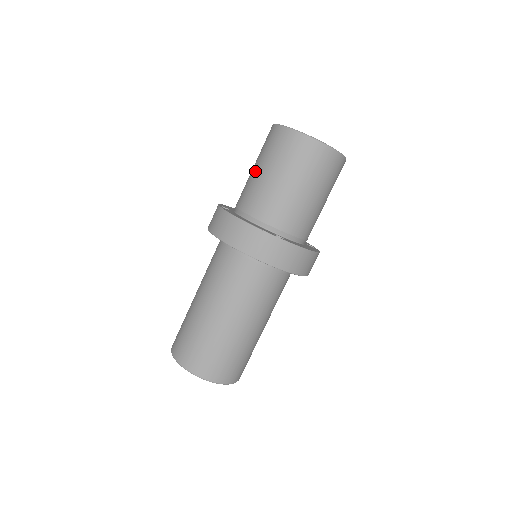
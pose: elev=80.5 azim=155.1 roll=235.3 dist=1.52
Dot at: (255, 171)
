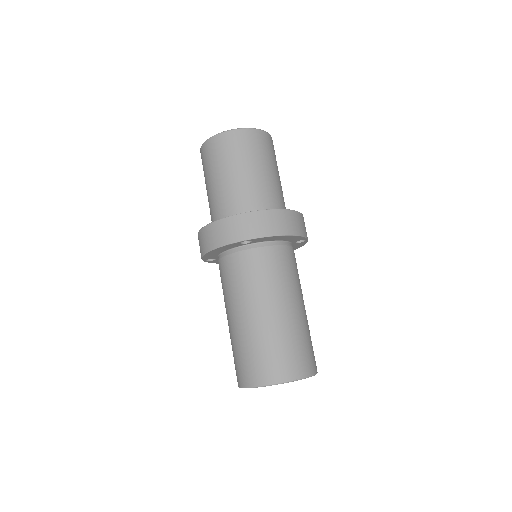
Dot at: occluded
